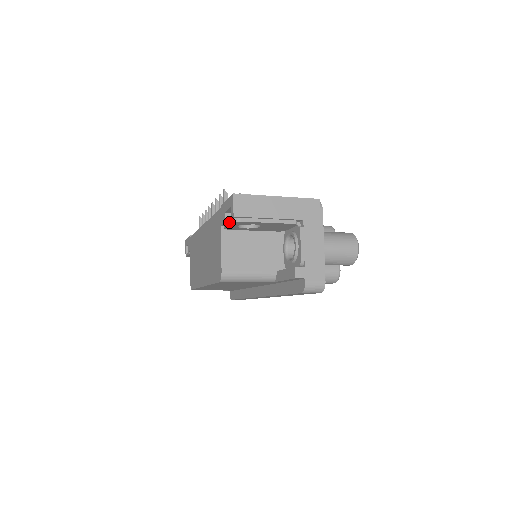
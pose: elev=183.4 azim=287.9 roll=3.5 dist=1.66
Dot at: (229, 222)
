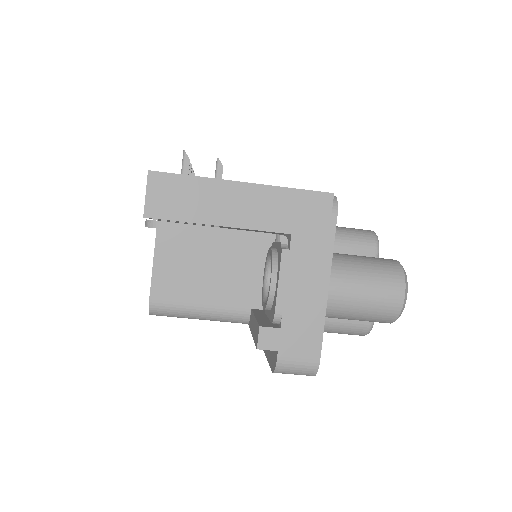
Dot at: occluded
